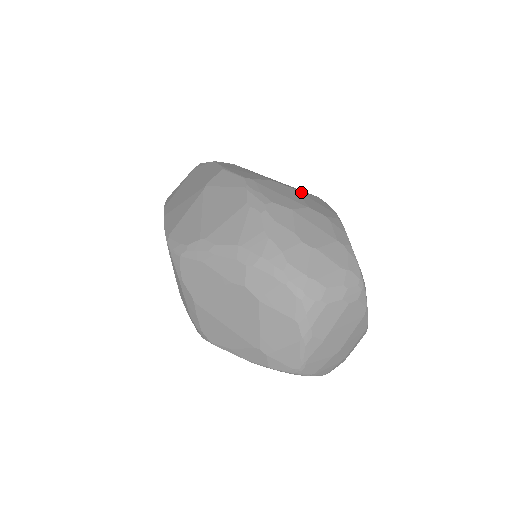
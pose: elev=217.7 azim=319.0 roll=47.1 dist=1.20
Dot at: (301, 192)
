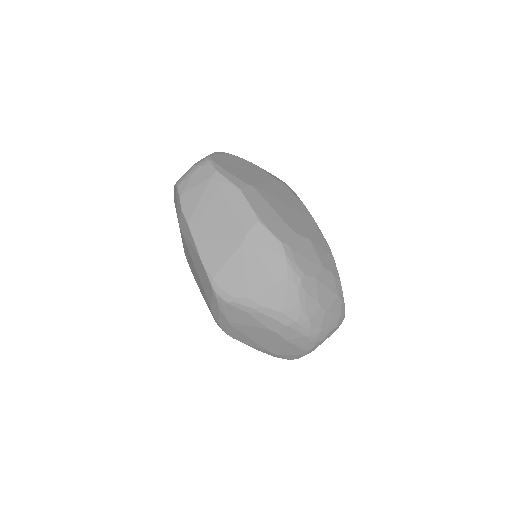
Dot at: (313, 239)
